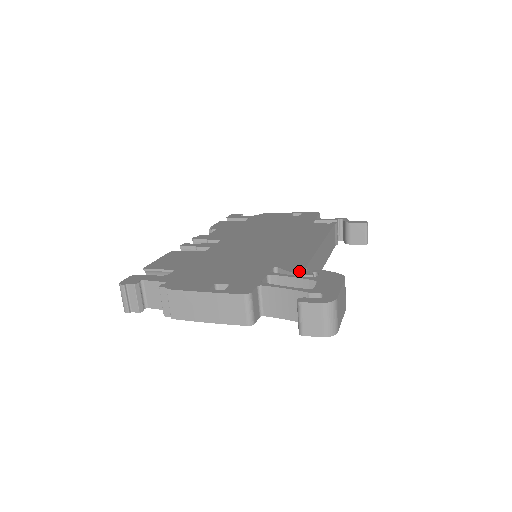
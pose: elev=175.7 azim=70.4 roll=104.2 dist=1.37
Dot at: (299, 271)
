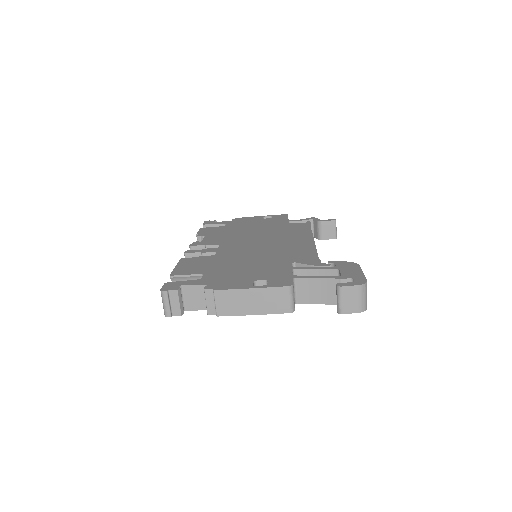
Dot at: (317, 263)
